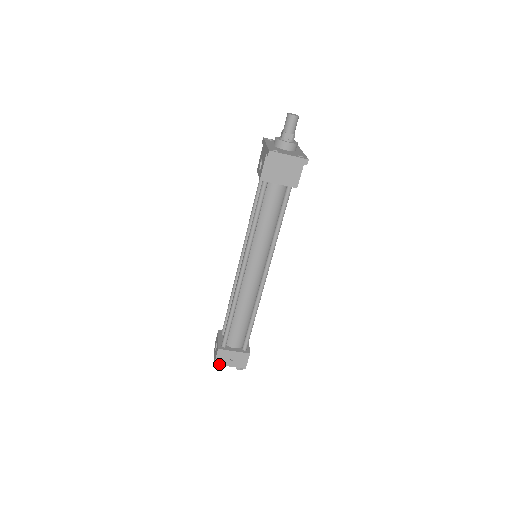
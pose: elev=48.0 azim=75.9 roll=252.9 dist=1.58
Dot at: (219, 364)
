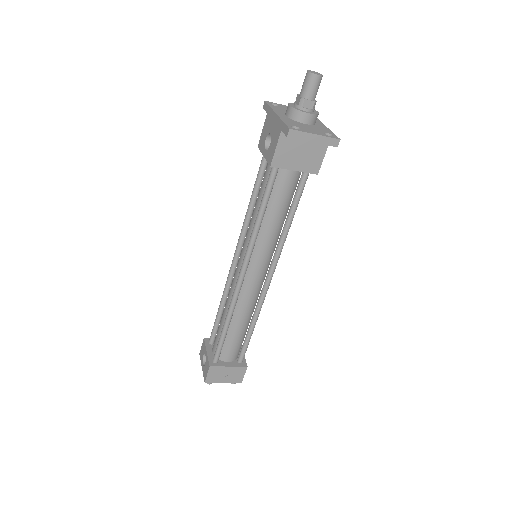
Dot at: (210, 382)
